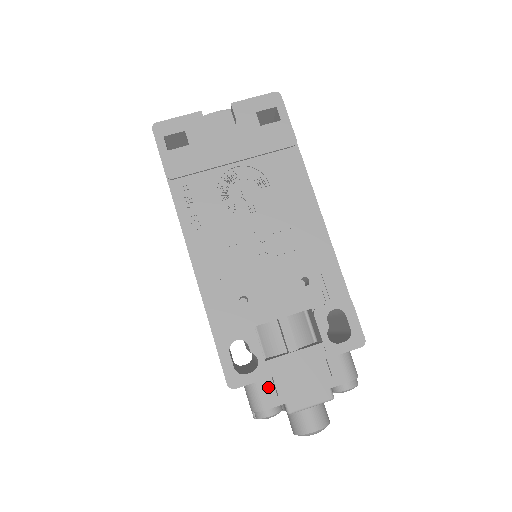
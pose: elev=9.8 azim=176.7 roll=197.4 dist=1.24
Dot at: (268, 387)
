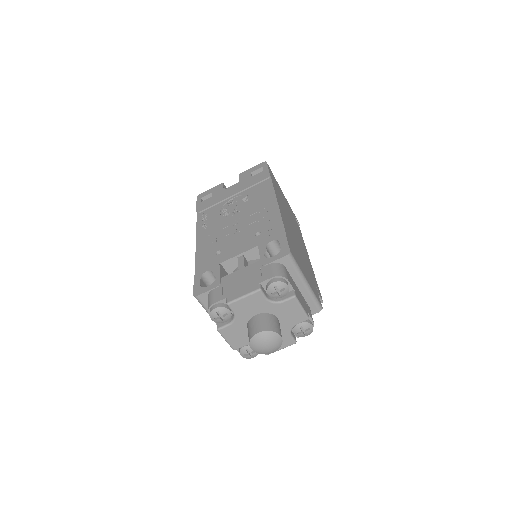
Dot at: (218, 291)
